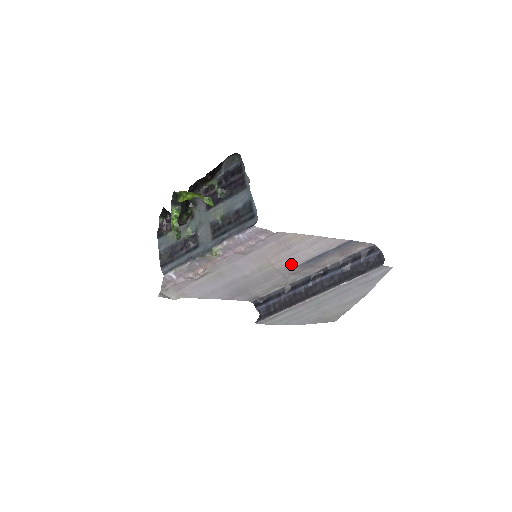
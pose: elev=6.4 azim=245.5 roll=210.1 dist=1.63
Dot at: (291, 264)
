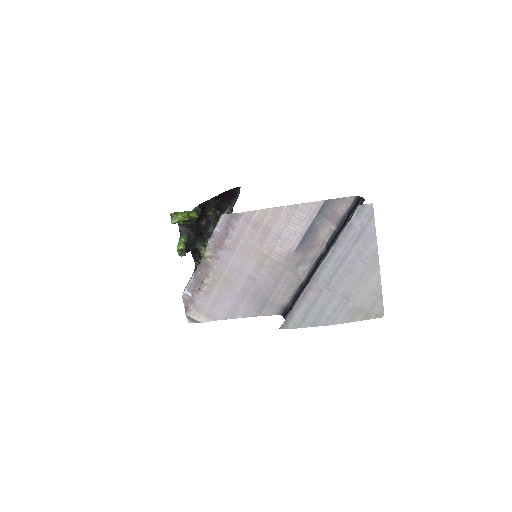
Dot at: (286, 251)
